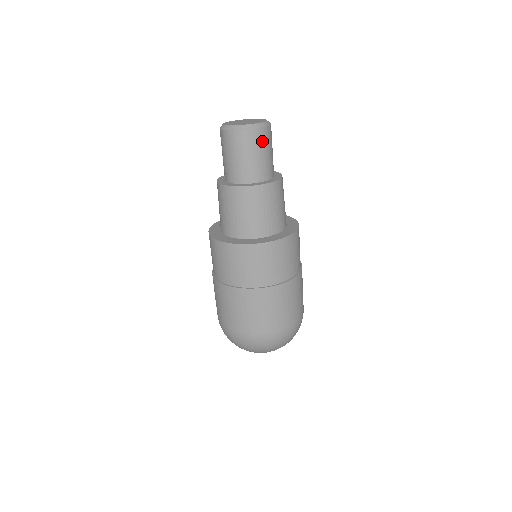
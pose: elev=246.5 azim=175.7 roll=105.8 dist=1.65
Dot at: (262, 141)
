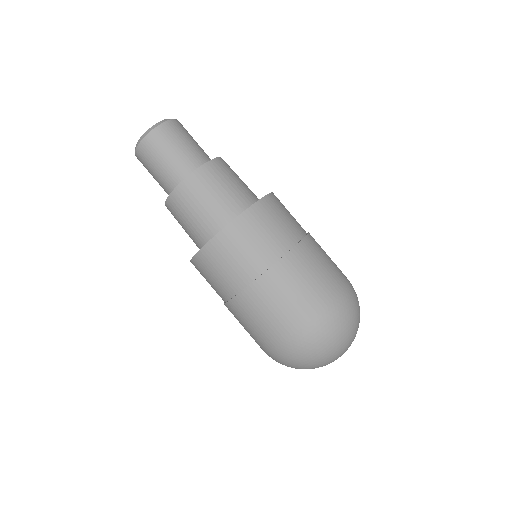
Dot at: (183, 130)
